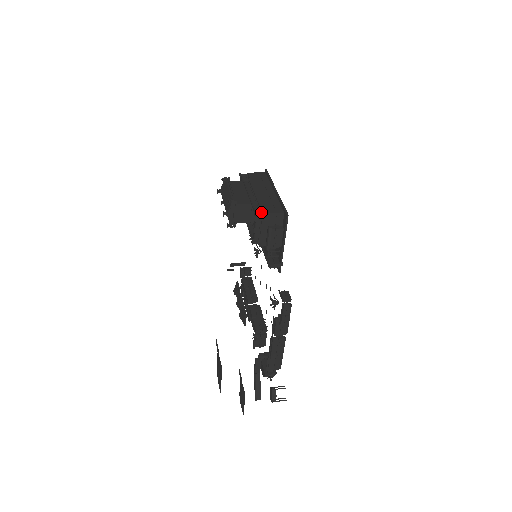
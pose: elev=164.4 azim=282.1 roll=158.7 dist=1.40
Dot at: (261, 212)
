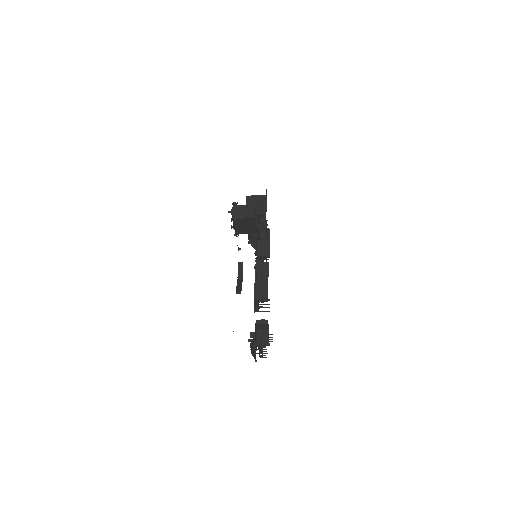
Dot at: (250, 196)
